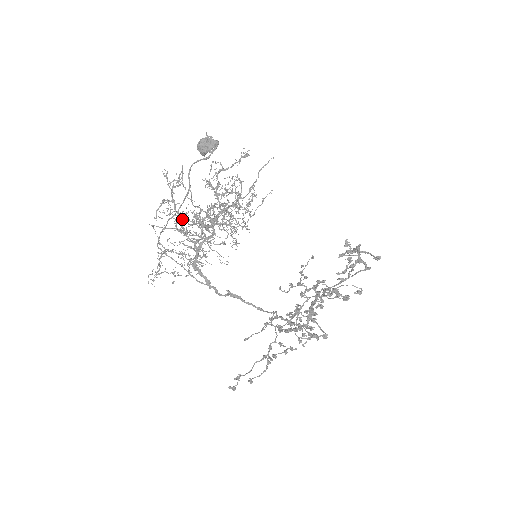
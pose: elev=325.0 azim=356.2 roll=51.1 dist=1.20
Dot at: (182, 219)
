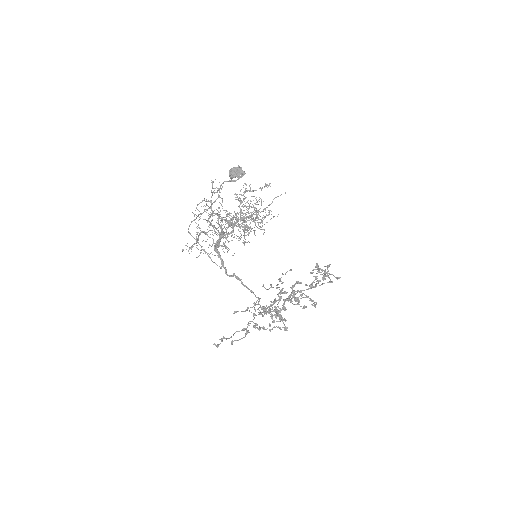
Dot at: (219, 214)
